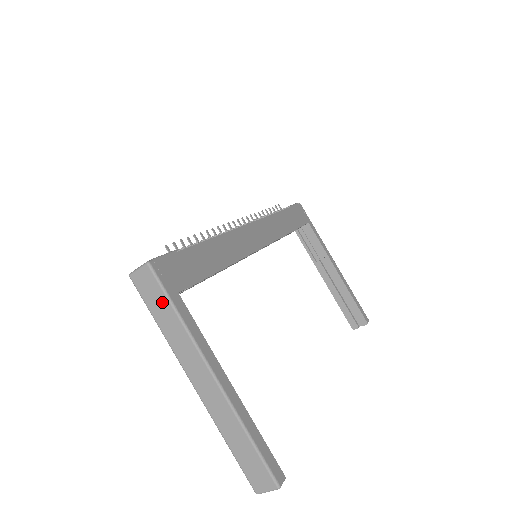
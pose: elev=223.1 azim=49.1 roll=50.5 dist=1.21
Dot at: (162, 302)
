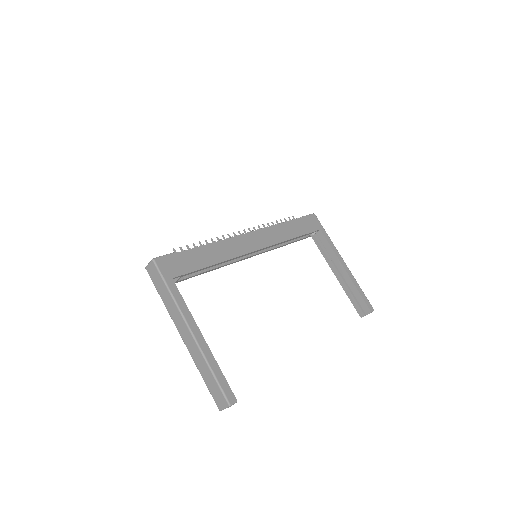
Dot at: (161, 284)
